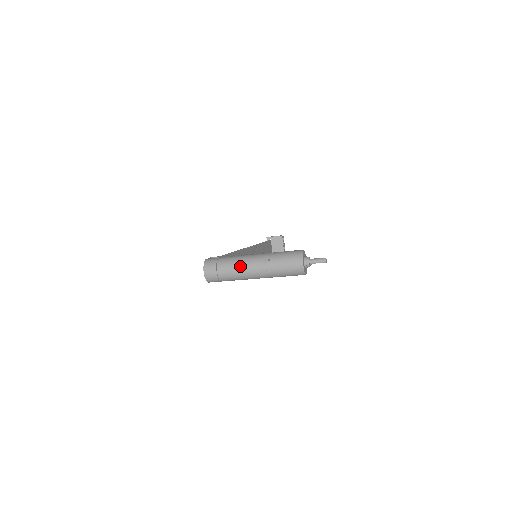
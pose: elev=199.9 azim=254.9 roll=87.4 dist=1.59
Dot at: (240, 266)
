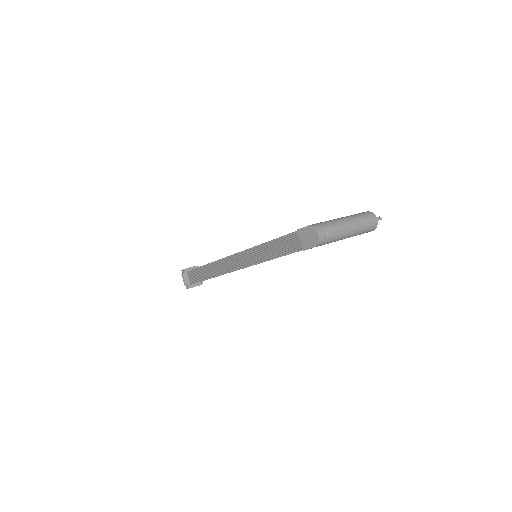
Dot at: (341, 225)
